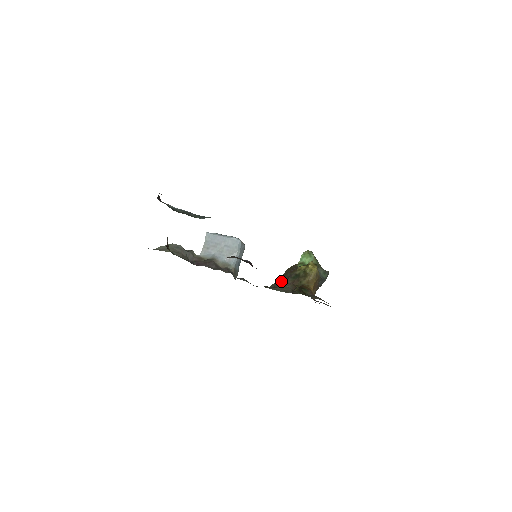
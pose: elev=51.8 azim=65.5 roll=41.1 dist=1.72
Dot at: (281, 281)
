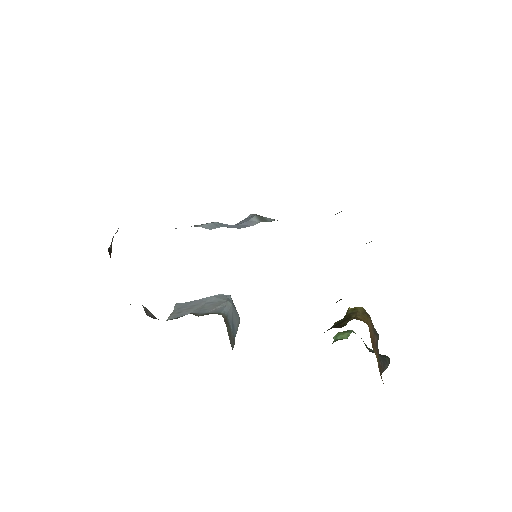
Dot at: occluded
